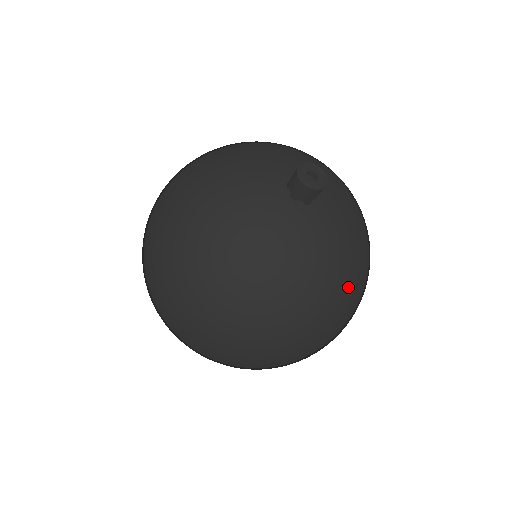
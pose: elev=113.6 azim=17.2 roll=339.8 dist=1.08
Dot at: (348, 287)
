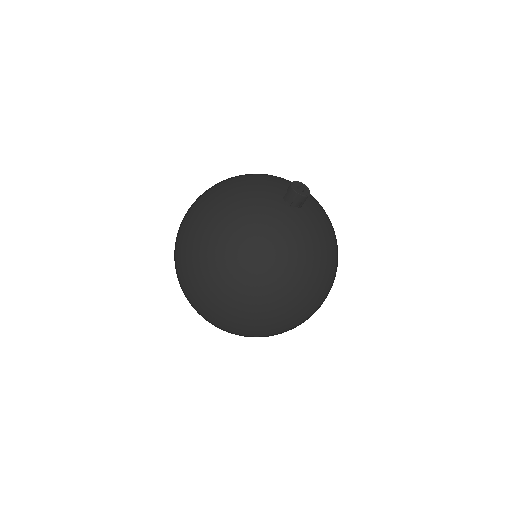
Dot at: (299, 273)
